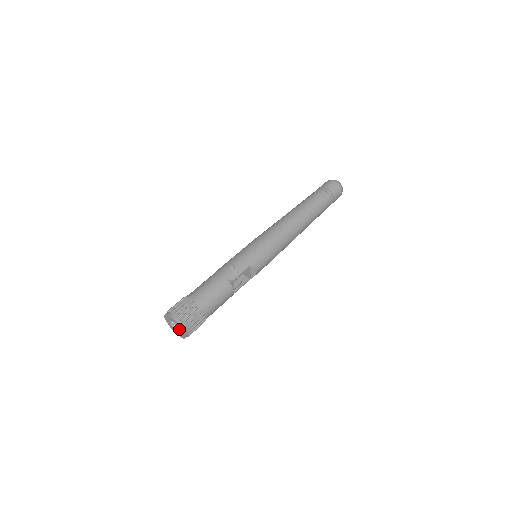
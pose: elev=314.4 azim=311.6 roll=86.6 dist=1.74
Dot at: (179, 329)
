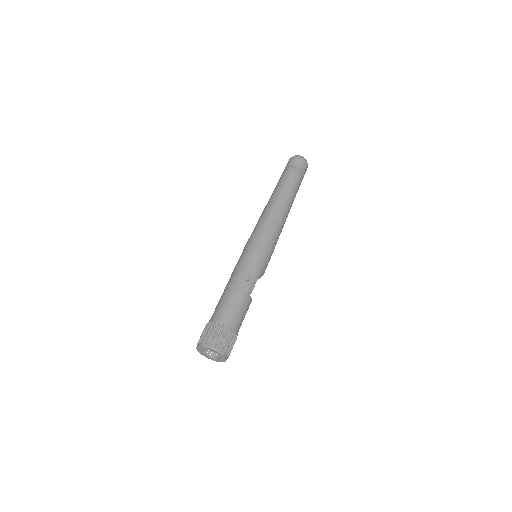
Dot at: (211, 354)
